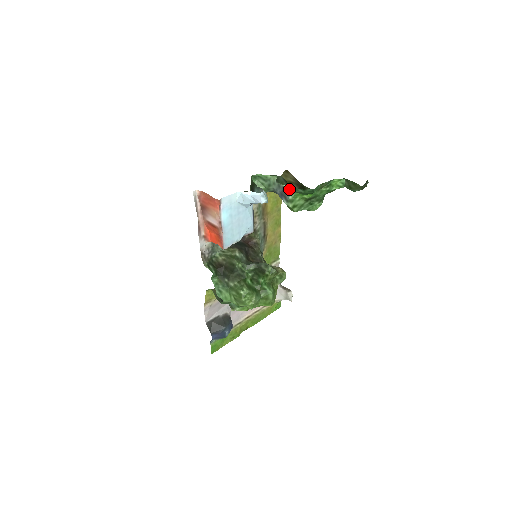
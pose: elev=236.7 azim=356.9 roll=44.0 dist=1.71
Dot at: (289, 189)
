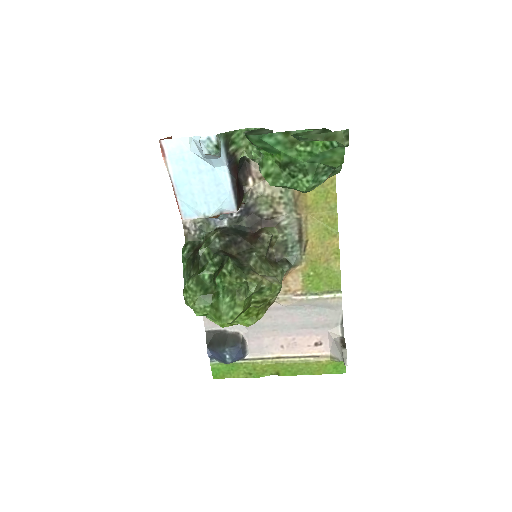
Dot at: occluded
